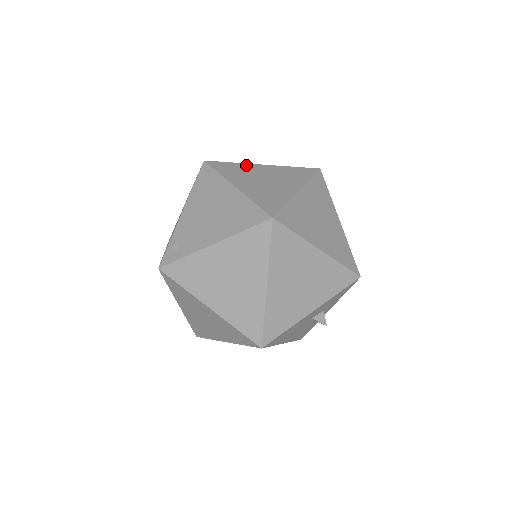
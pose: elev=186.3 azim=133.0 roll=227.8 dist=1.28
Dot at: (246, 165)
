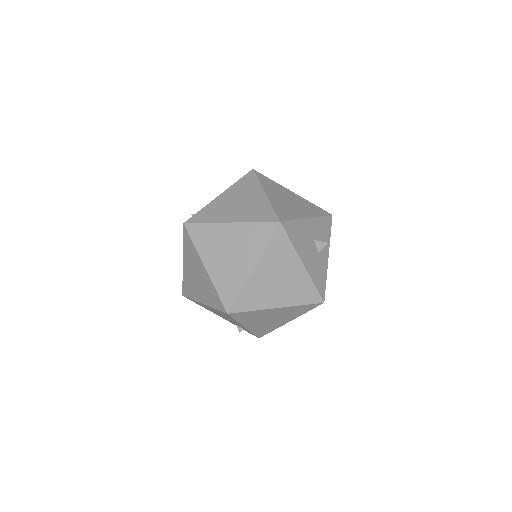
Dot at: occluded
